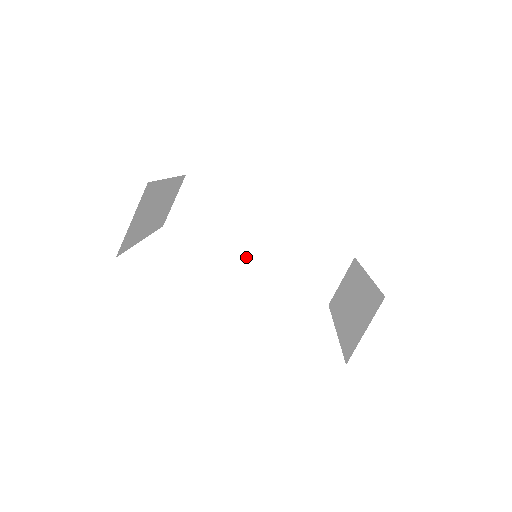
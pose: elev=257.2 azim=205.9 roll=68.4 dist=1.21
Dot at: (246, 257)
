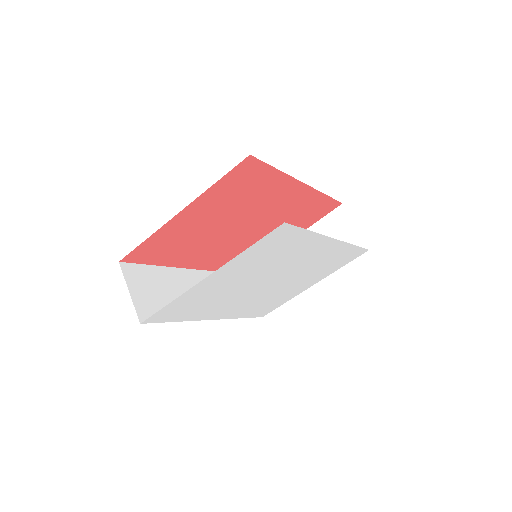
Dot at: occluded
